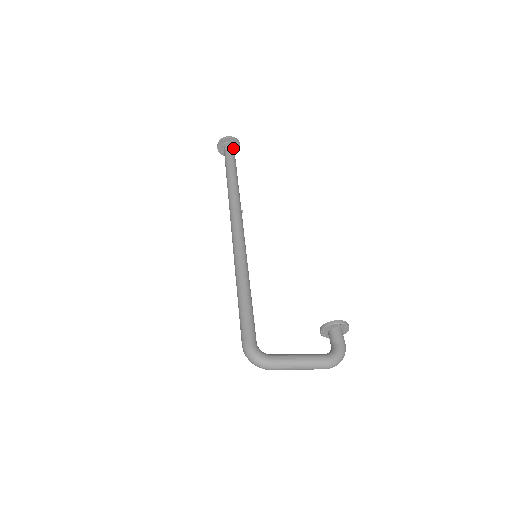
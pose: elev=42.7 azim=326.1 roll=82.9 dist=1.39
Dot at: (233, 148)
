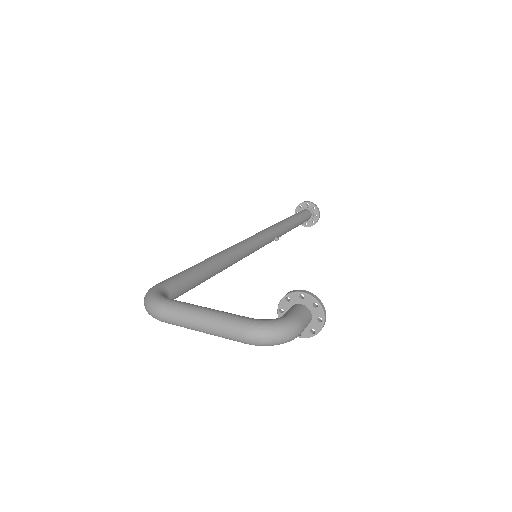
Dot at: (308, 211)
